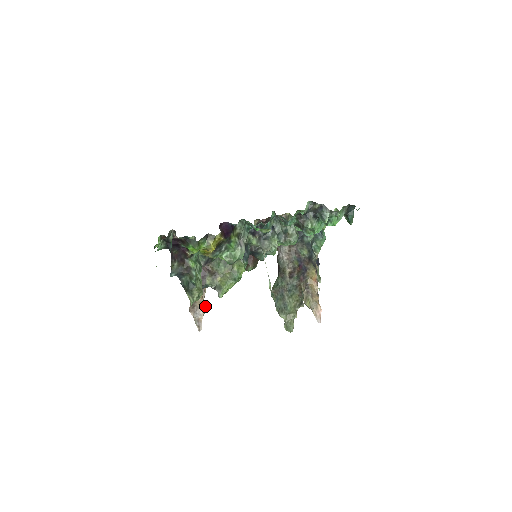
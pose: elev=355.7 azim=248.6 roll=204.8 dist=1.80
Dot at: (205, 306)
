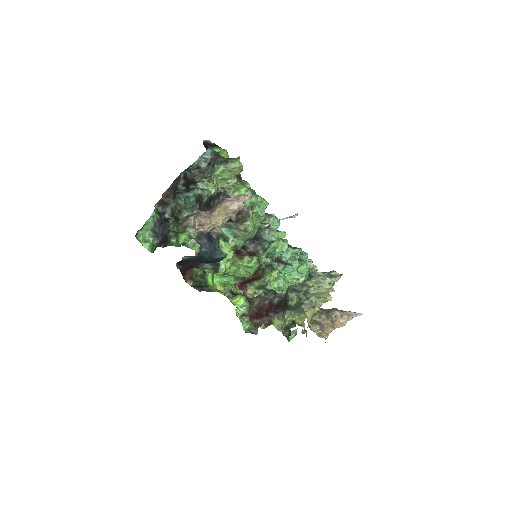
Dot at: occluded
